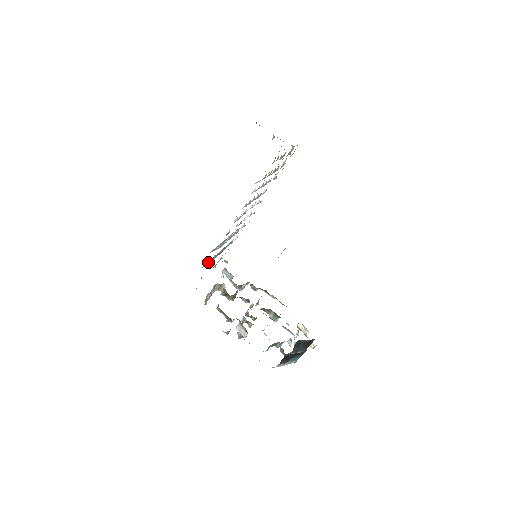
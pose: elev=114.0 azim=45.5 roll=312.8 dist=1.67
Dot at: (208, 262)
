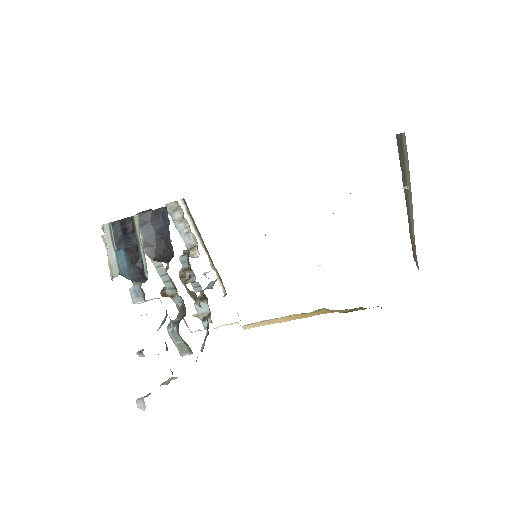
Dot at: occluded
